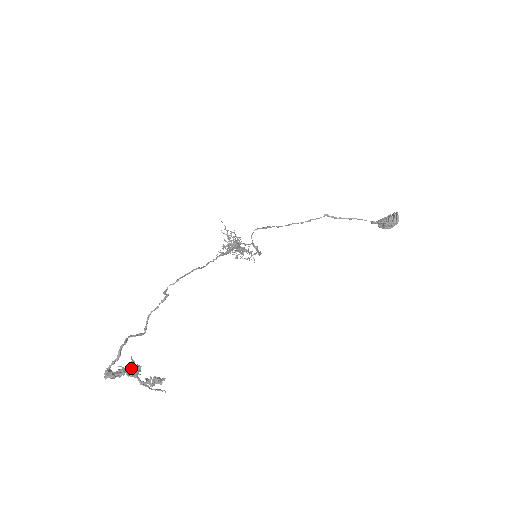
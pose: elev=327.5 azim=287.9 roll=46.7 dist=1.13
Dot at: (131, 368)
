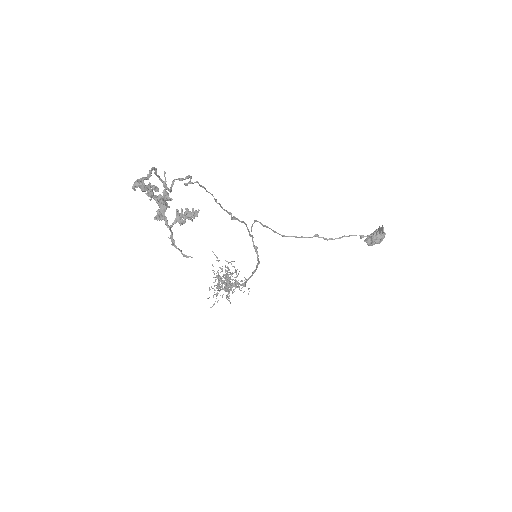
Dot at: (160, 196)
